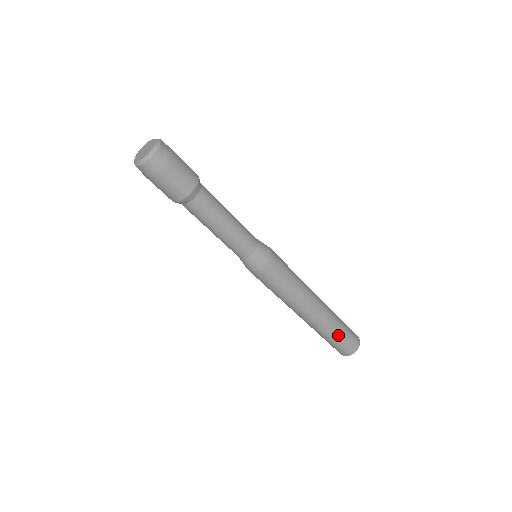
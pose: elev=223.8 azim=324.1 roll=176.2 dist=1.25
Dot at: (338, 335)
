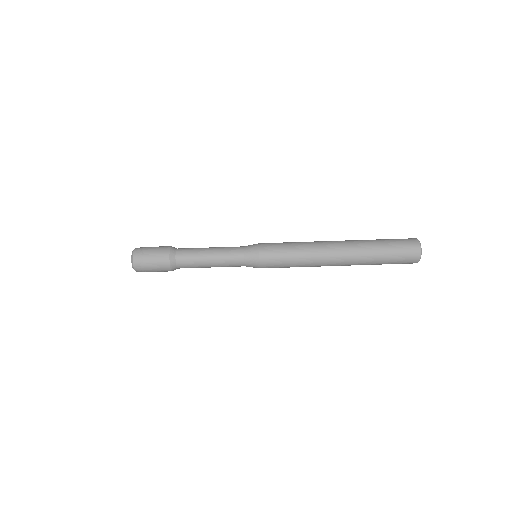
Dot at: occluded
